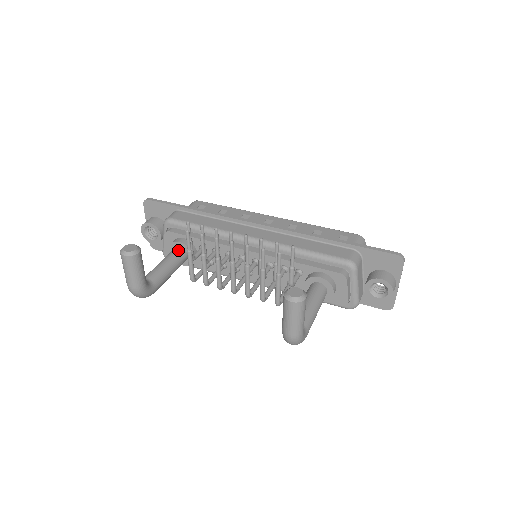
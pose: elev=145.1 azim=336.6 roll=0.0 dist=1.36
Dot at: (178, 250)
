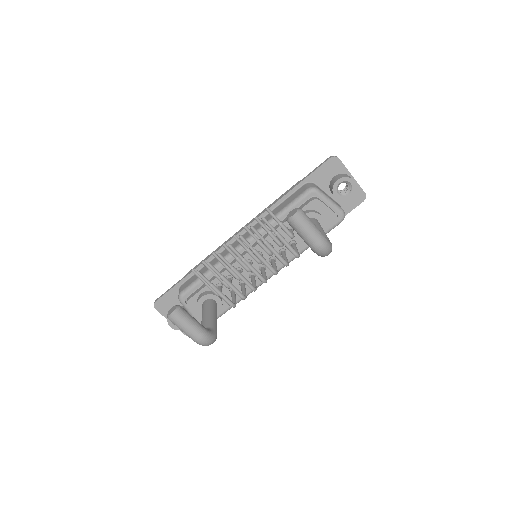
Dot at: (205, 303)
